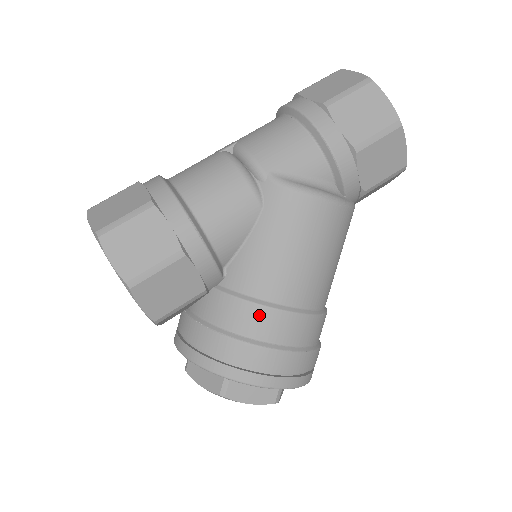
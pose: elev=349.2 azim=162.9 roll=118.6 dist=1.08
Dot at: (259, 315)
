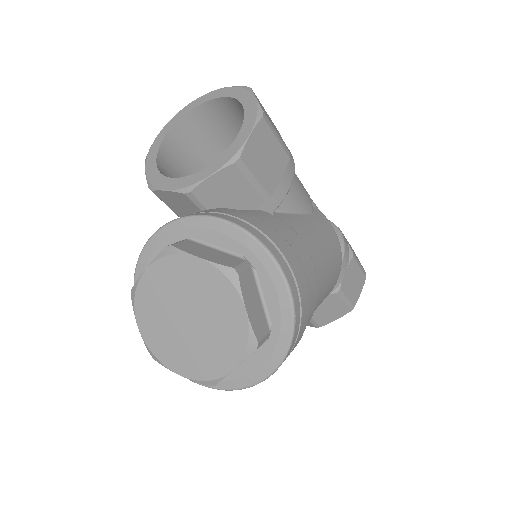
Dot at: (302, 247)
